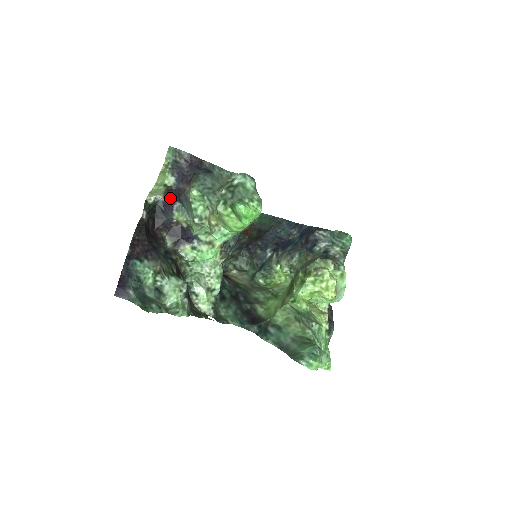
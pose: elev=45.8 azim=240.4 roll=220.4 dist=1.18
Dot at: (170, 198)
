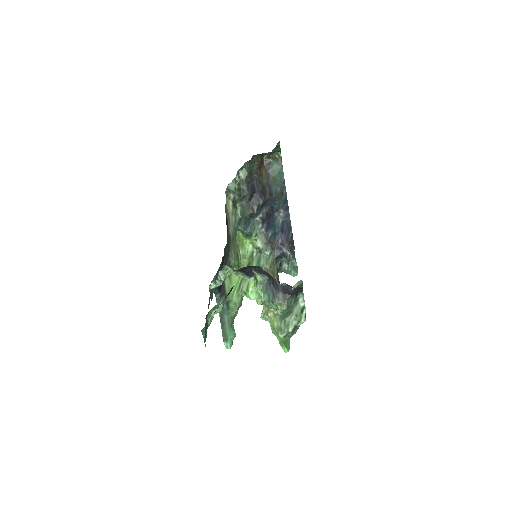
Dot at: (268, 274)
